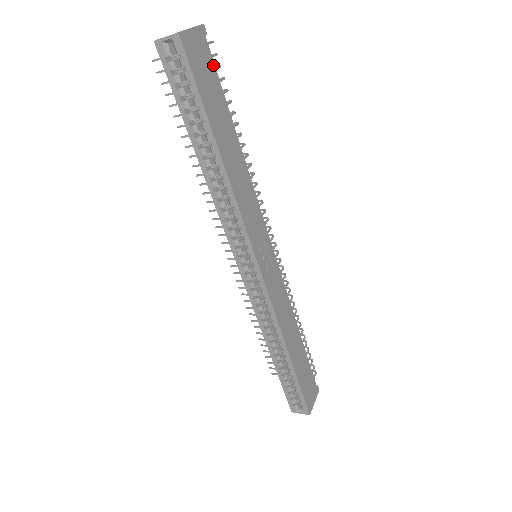
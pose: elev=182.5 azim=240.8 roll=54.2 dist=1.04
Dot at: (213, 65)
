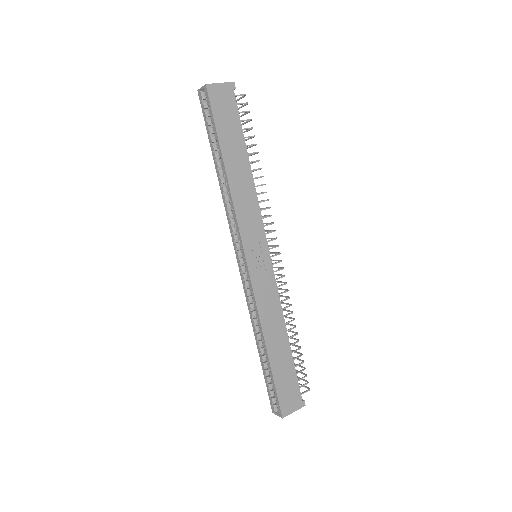
Dot at: (236, 108)
